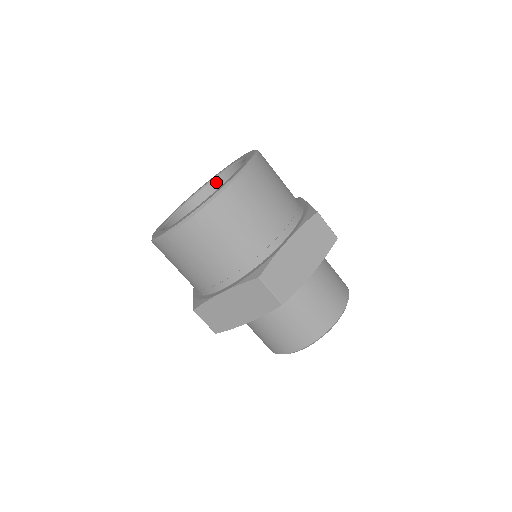
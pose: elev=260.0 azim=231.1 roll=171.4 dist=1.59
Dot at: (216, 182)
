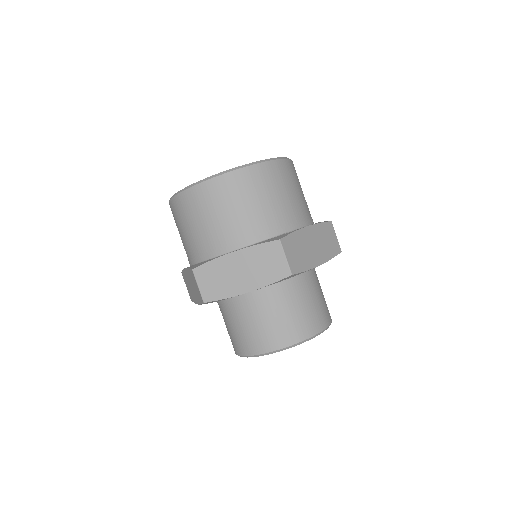
Dot at: occluded
